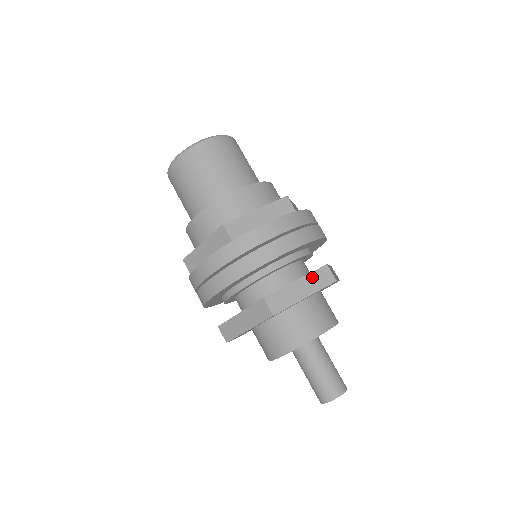
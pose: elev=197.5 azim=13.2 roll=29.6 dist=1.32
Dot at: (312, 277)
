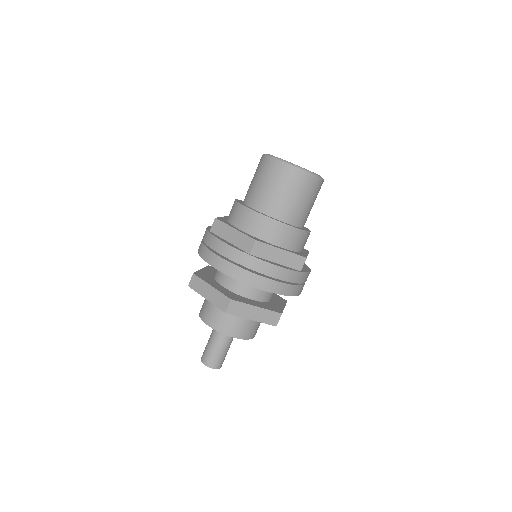
Dot at: (218, 295)
